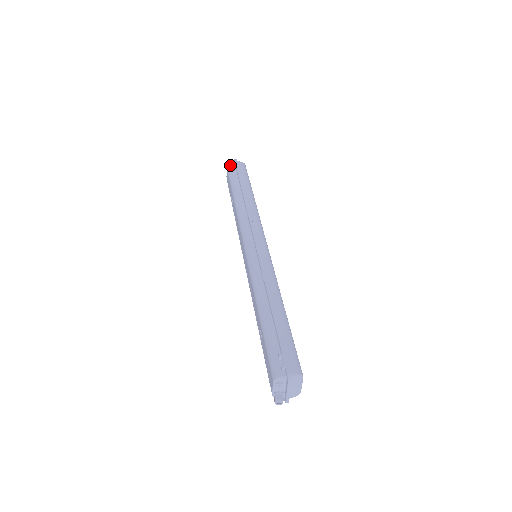
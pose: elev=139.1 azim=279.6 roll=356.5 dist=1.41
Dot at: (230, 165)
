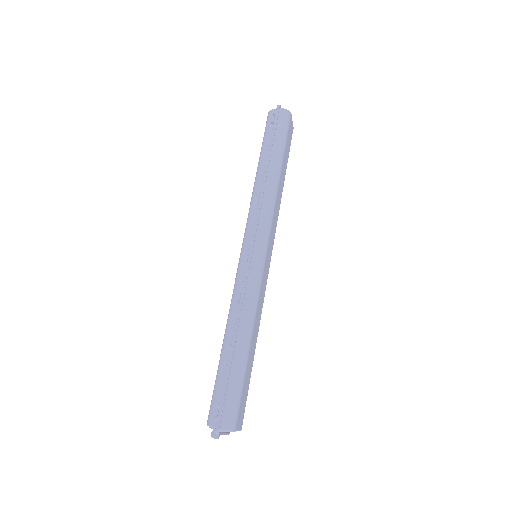
Dot at: (270, 113)
